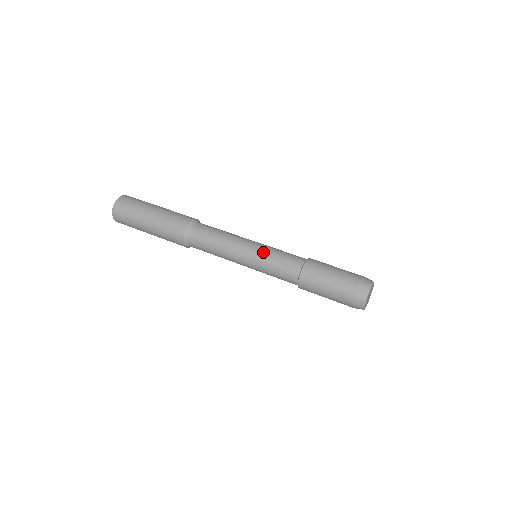
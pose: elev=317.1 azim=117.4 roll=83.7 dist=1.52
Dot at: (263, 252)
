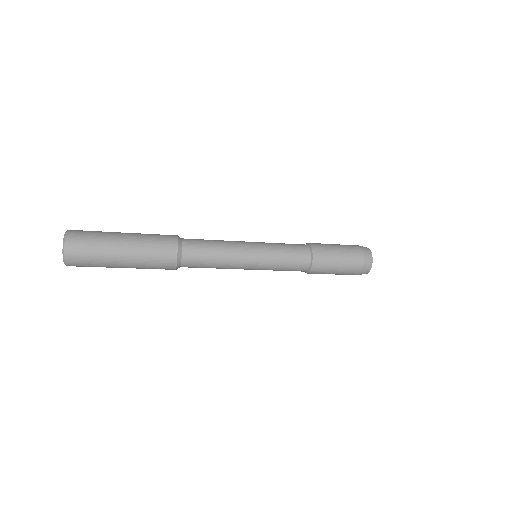
Dot at: occluded
